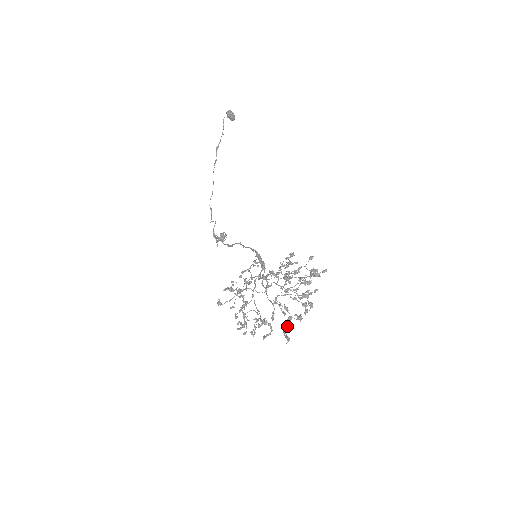
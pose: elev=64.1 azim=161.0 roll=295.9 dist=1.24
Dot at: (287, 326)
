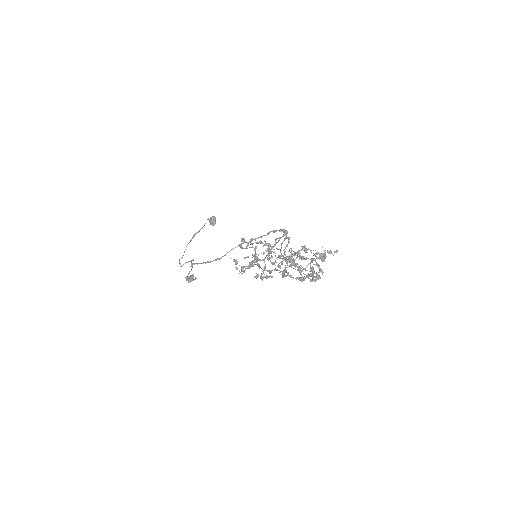
Dot at: (313, 260)
